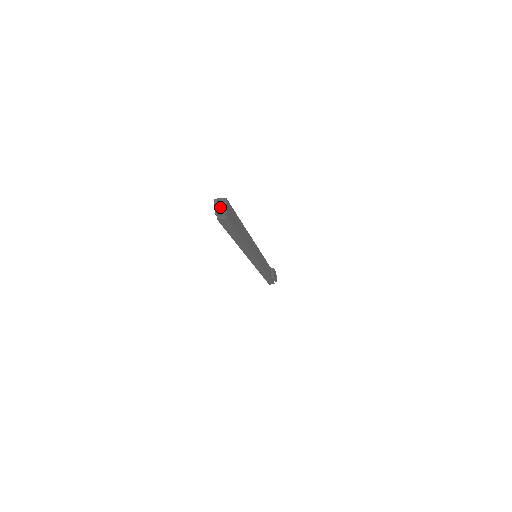
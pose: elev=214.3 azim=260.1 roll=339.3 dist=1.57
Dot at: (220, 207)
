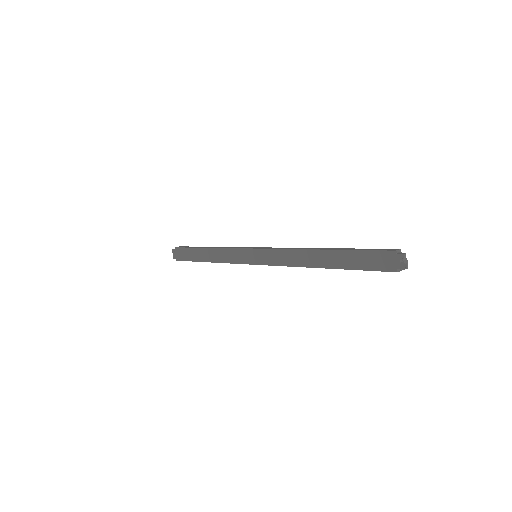
Dot at: (407, 262)
